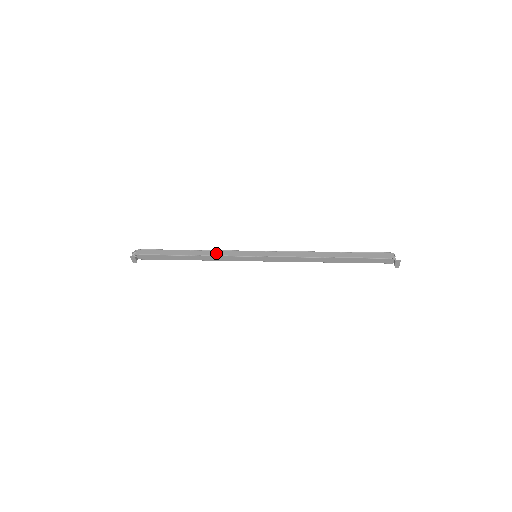
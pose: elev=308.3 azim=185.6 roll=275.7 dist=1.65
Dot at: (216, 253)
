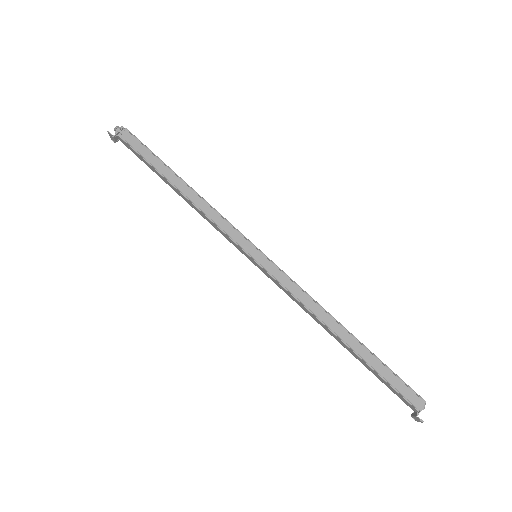
Dot at: (210, 213)
